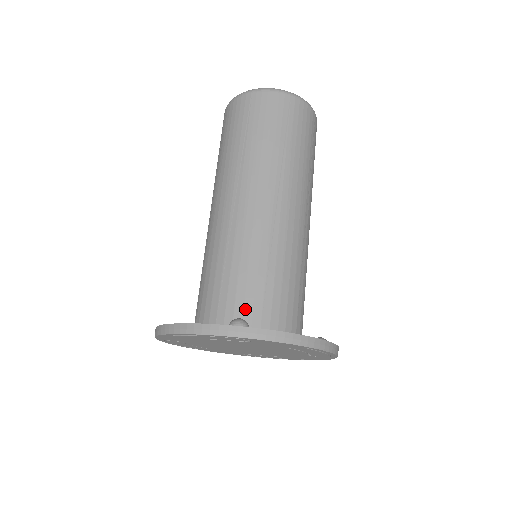
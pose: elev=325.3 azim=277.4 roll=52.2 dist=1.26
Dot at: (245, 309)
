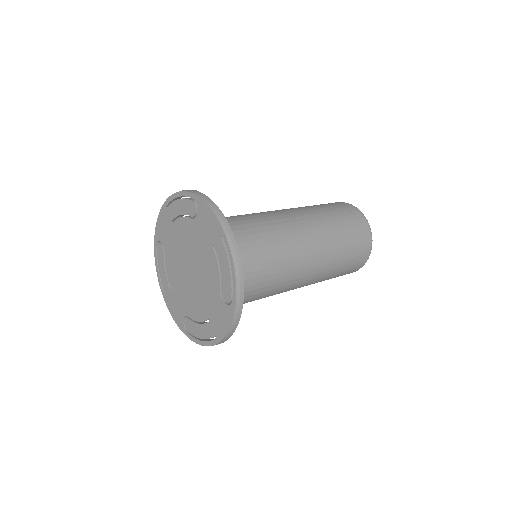
Dot at: occluded
